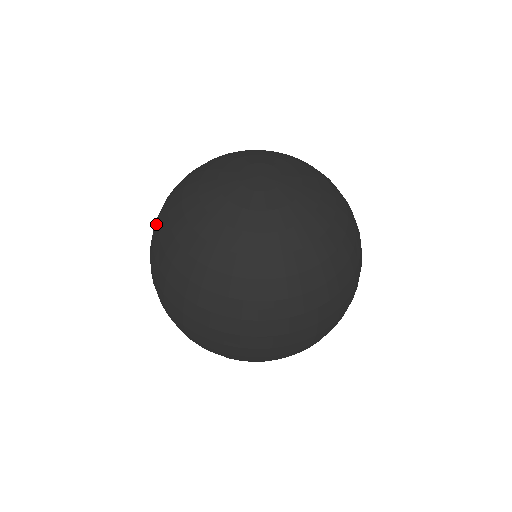
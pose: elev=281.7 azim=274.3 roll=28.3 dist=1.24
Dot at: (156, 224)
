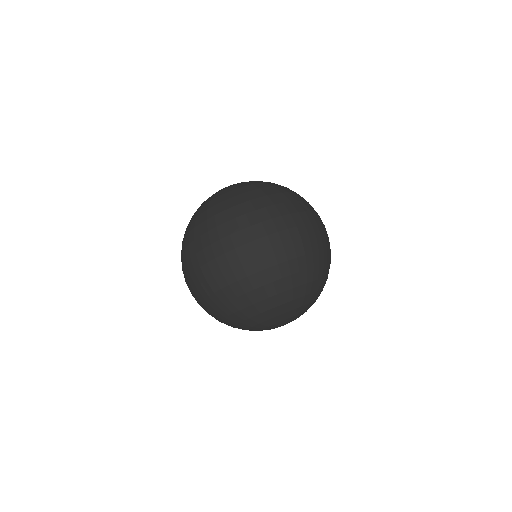
Dot at: (184, 243)
